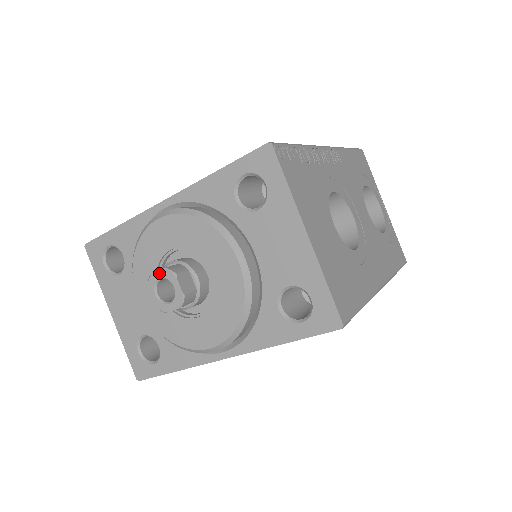
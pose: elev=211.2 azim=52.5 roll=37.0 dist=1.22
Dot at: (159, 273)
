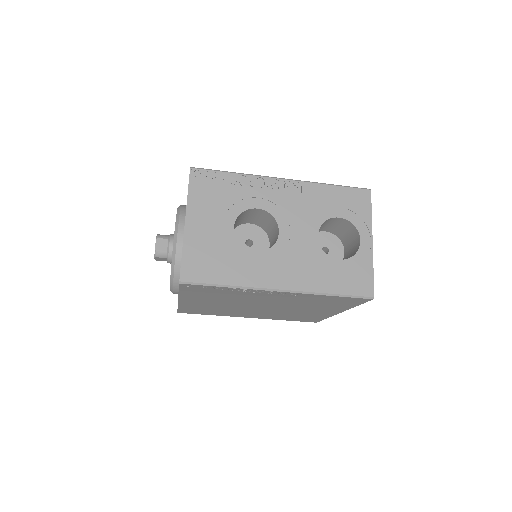
Dot at: occluded
